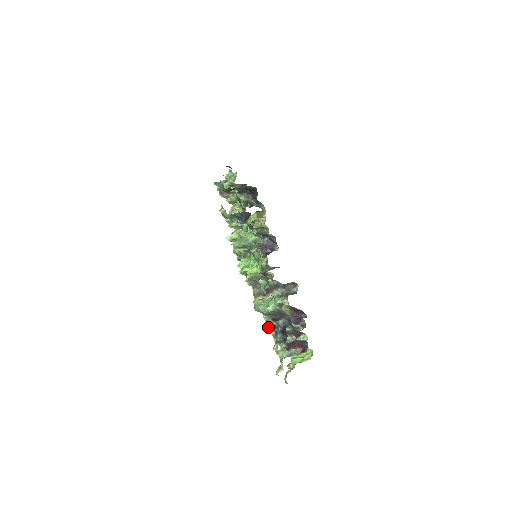
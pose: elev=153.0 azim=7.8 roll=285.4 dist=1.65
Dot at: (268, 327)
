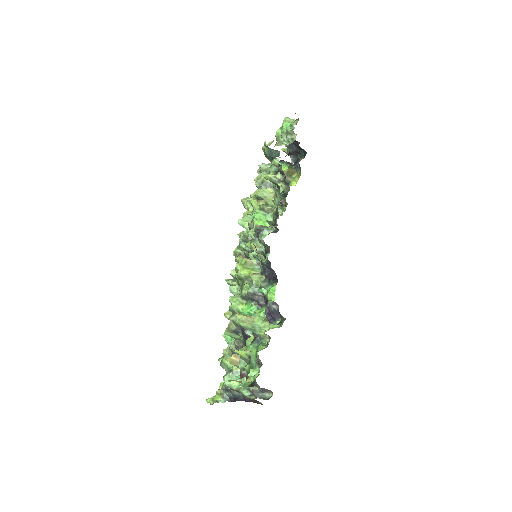
Dot at: (223, 383)
